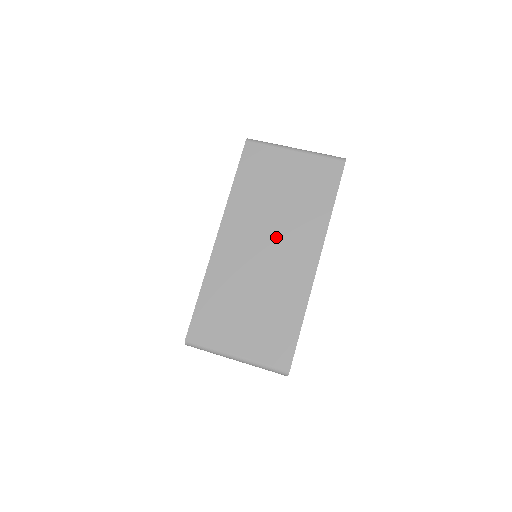
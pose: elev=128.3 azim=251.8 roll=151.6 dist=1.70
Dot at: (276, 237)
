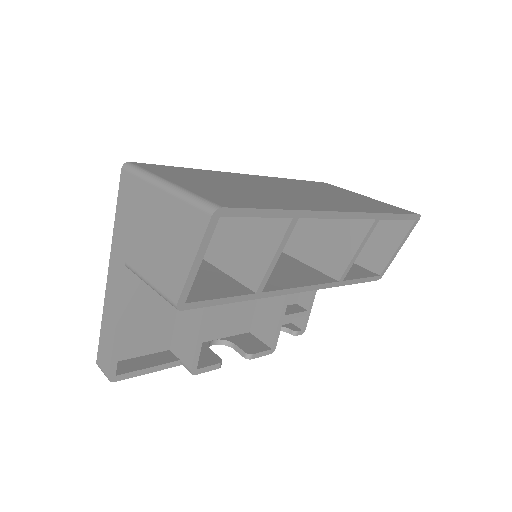
Dot at: (309, 194)
